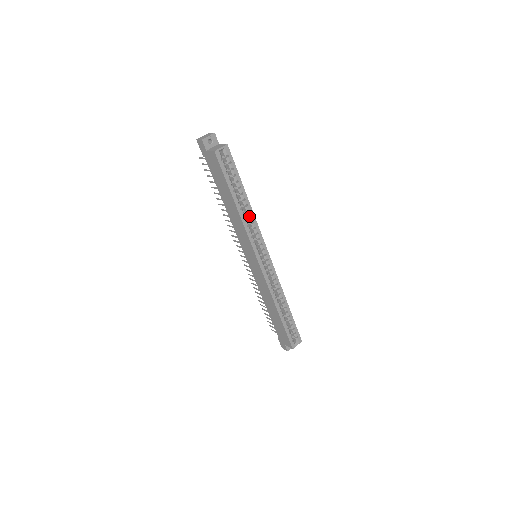
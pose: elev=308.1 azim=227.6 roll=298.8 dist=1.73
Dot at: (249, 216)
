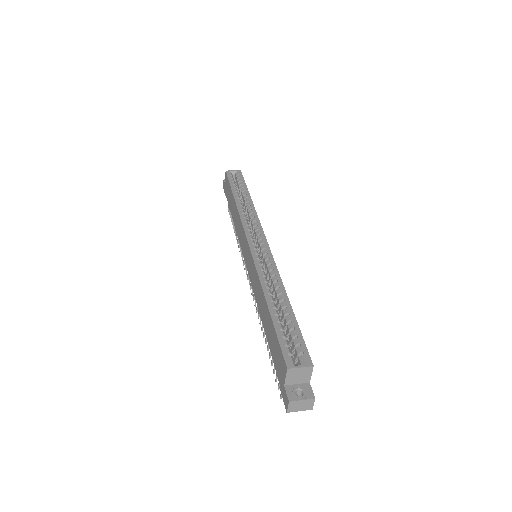
Dot at: occluded
